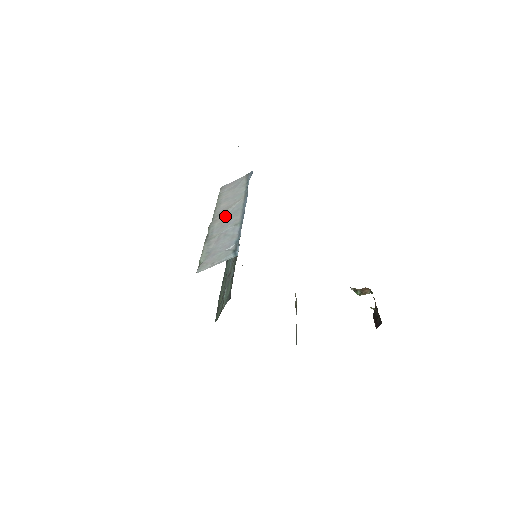
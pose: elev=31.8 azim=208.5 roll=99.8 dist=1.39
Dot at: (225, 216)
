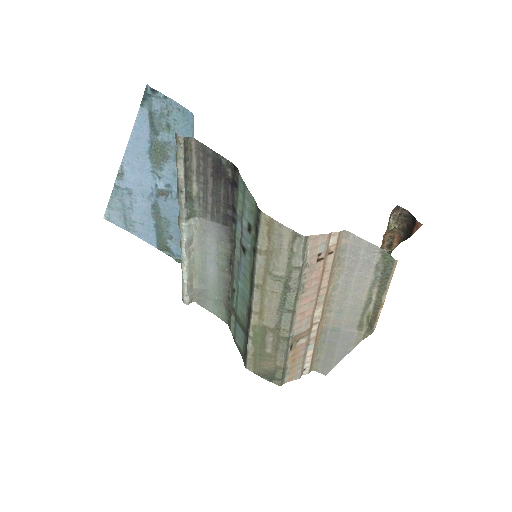
Dot at: occluded
